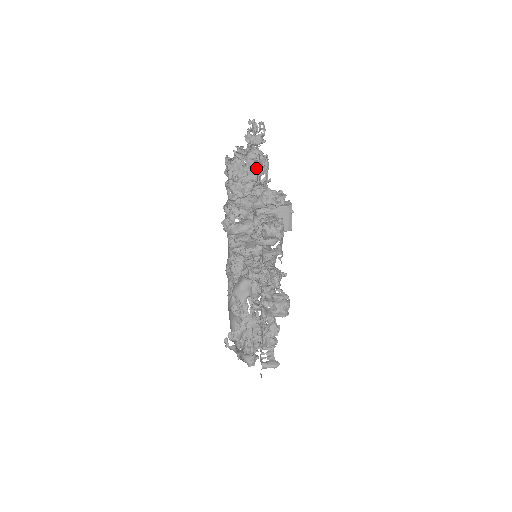
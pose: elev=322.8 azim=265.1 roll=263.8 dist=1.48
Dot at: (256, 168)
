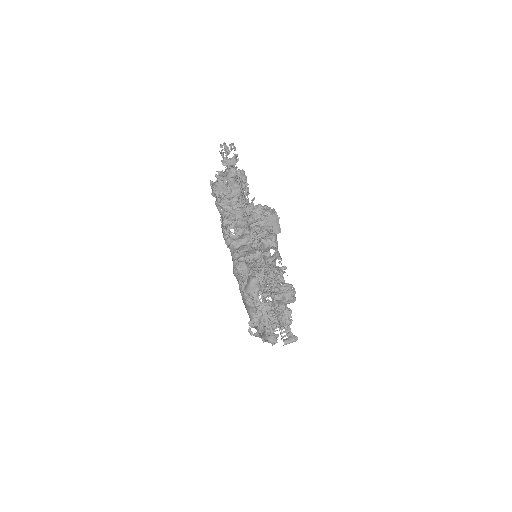
Dot at: (237, 184)
